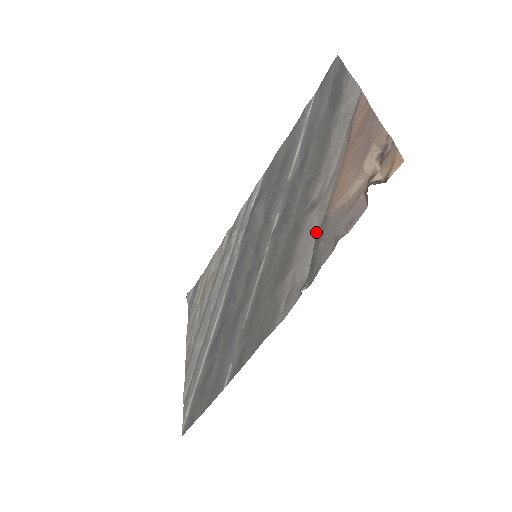
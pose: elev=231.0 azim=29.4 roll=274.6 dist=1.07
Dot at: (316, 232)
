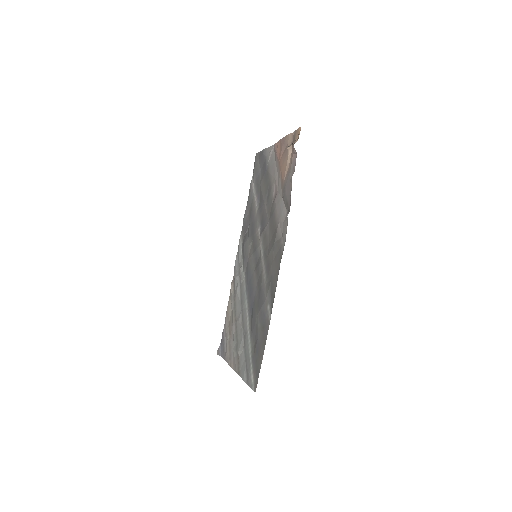
Dot at: (282, 197)
